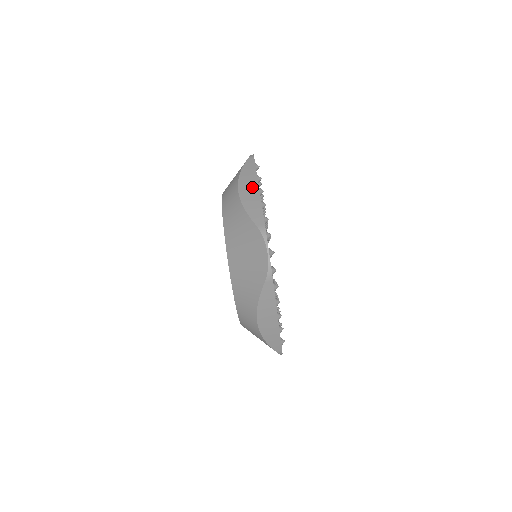
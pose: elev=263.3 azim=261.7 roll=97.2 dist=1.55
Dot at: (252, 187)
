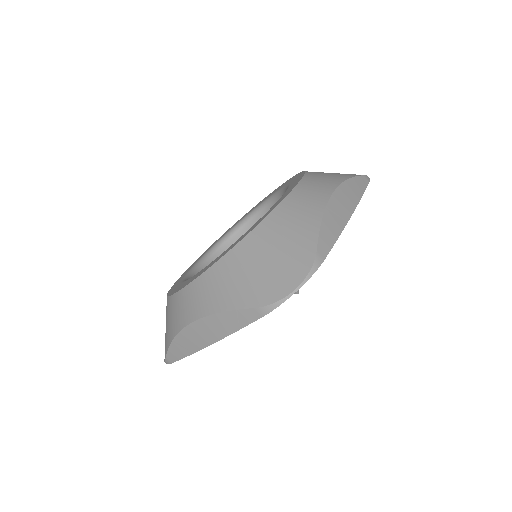
Dot at: (347, 207)
